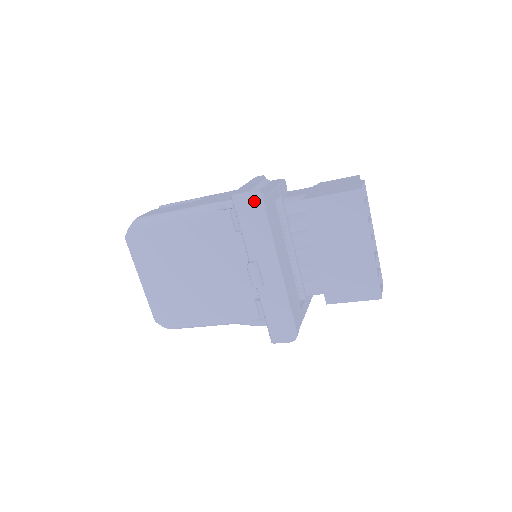
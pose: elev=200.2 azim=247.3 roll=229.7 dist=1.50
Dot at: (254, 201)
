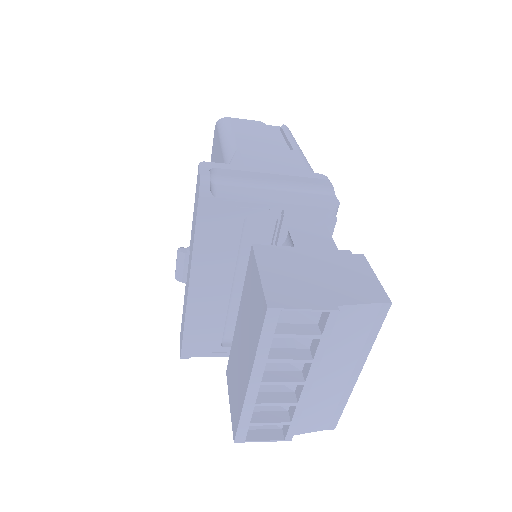
Dot at: (198, 190)
